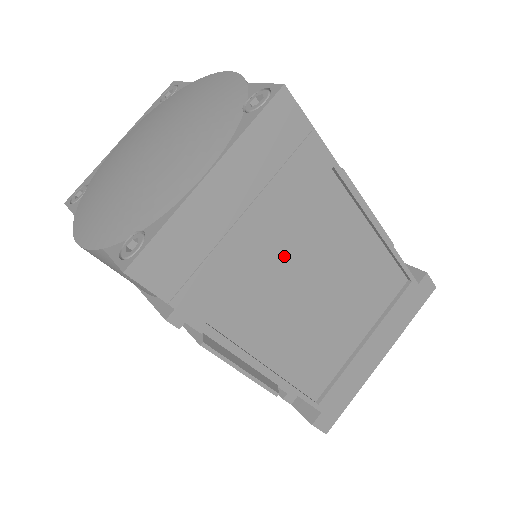
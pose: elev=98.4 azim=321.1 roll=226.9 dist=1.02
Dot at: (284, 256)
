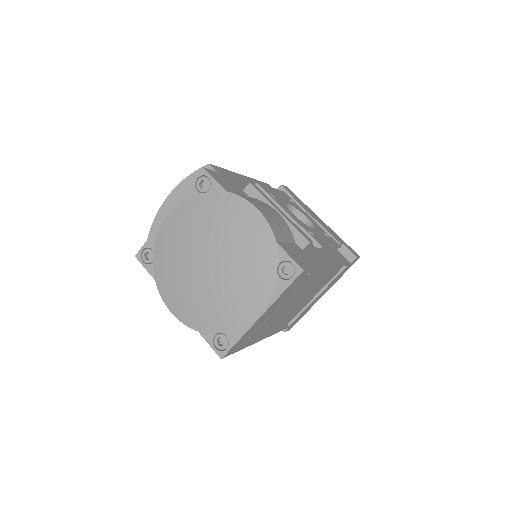
Dot at: occluded
